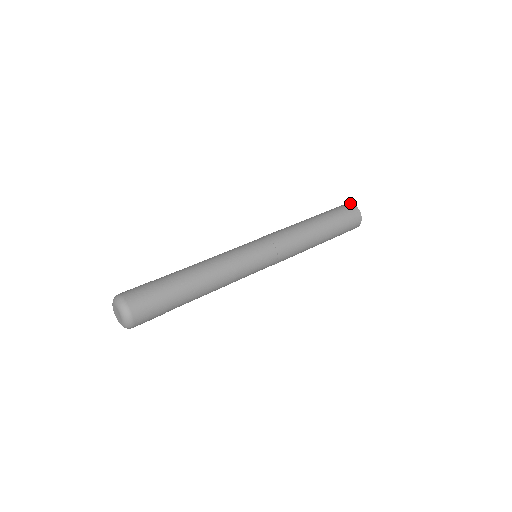
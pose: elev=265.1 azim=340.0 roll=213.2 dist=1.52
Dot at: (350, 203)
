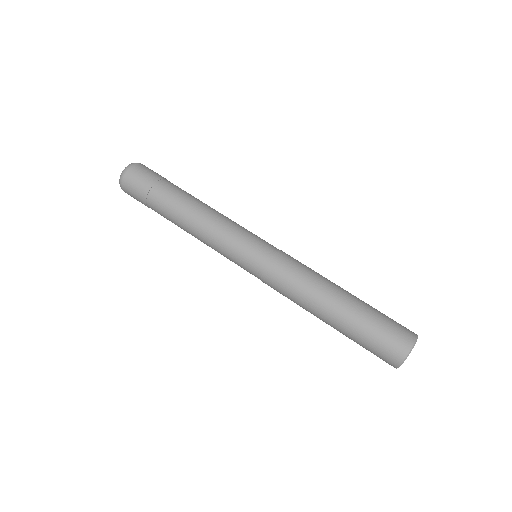
Dot at: (416, 335)
